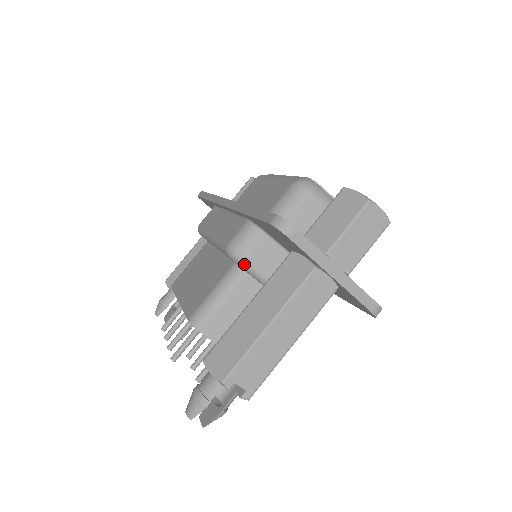
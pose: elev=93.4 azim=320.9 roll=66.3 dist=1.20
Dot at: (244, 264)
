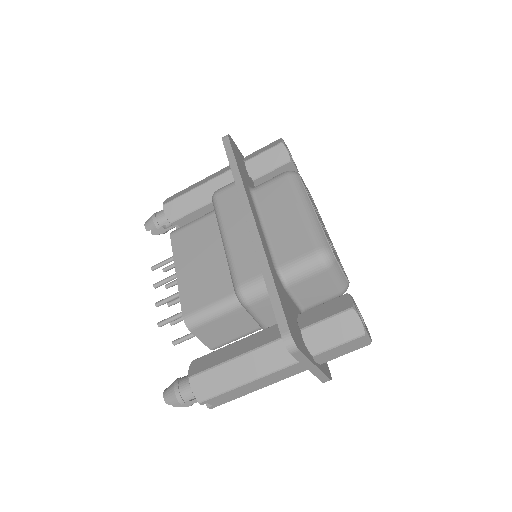
Dot at: (246, 308)
